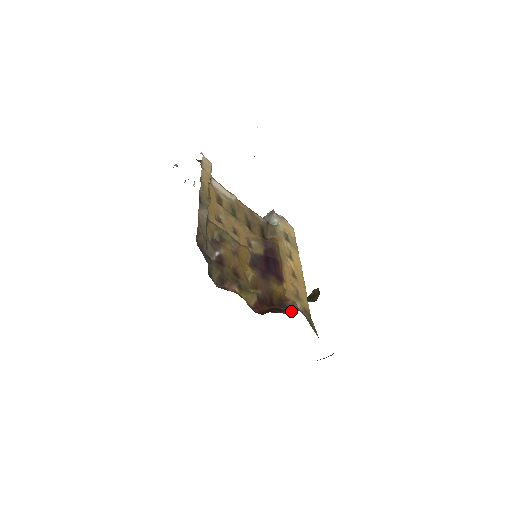
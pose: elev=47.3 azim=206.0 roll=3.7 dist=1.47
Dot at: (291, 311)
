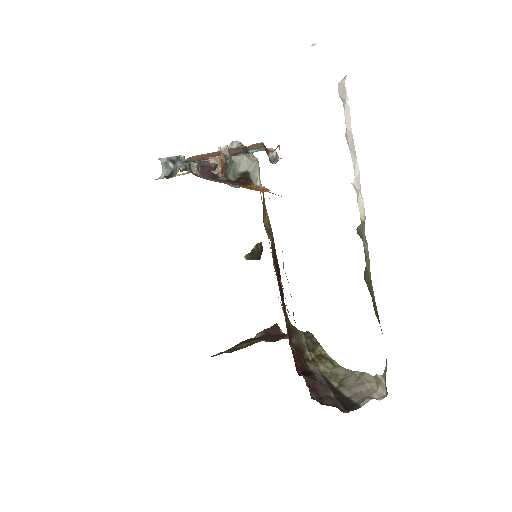
Dot at: (304, 345)
